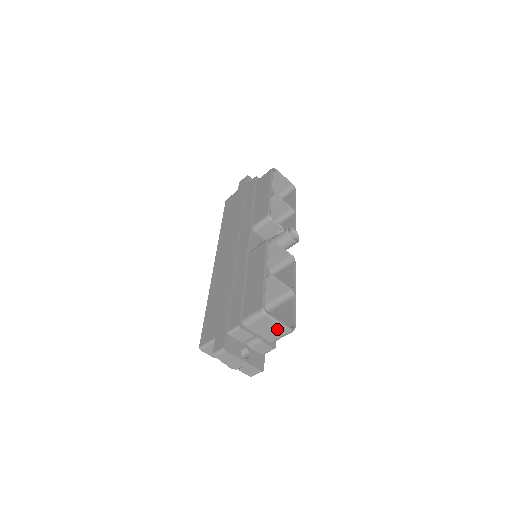
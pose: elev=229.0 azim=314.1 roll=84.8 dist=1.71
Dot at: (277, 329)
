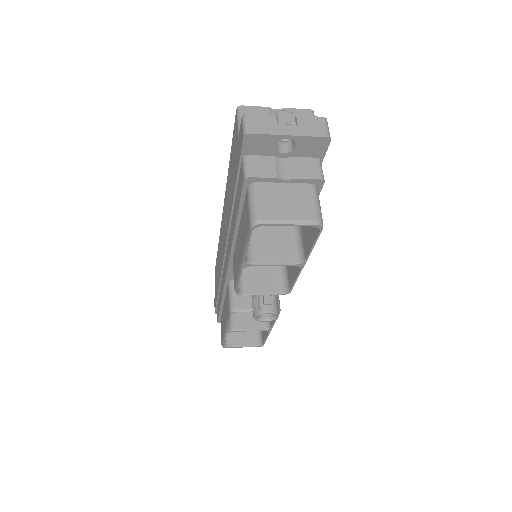
Dot at: (247, 339)
